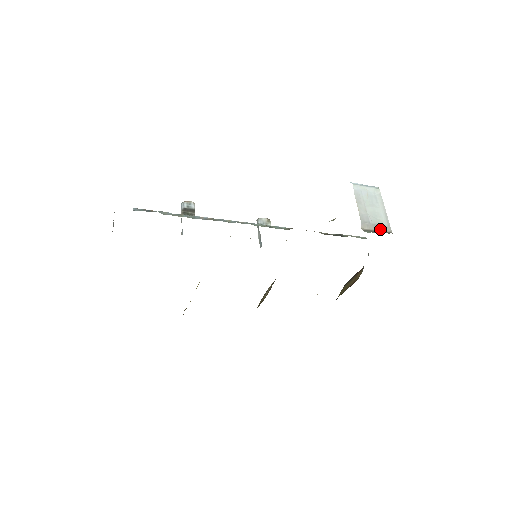
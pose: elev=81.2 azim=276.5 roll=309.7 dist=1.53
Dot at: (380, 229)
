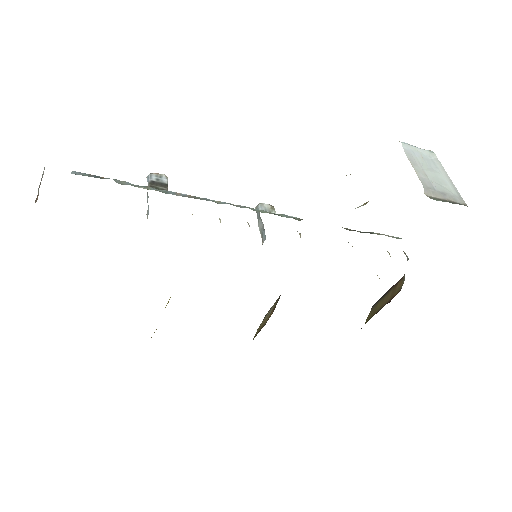
Dot at: (450, 199)
